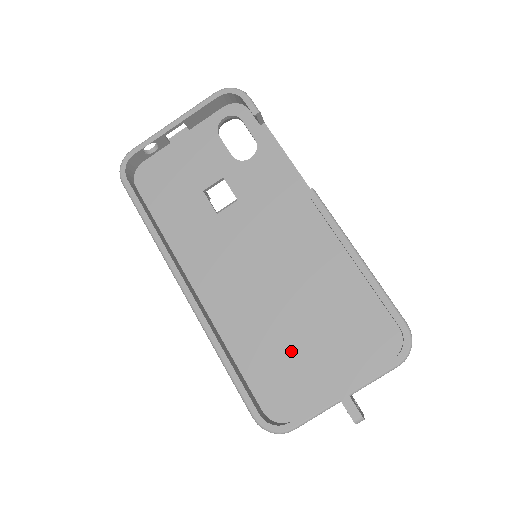
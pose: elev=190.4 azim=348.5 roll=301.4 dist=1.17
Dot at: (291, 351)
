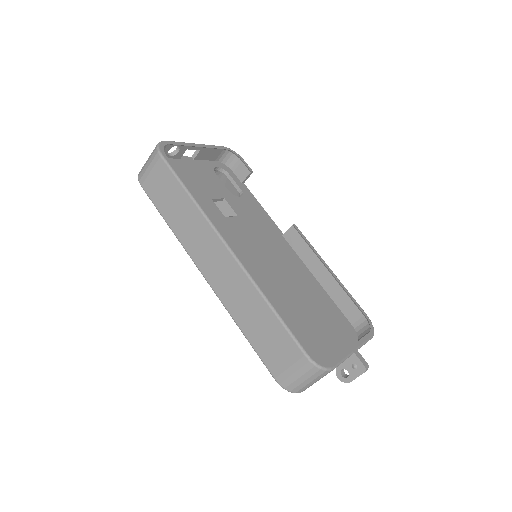
Dot at: (300, 324)
